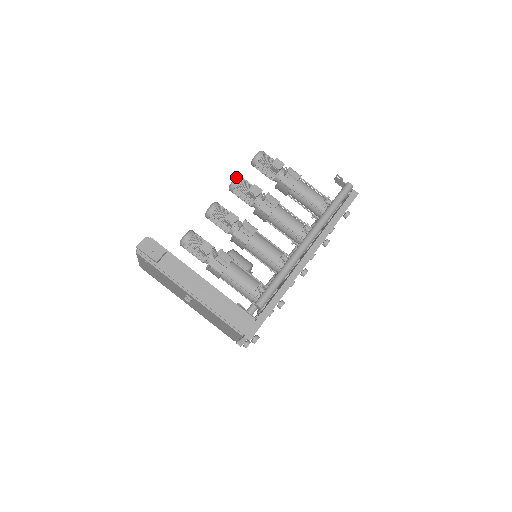
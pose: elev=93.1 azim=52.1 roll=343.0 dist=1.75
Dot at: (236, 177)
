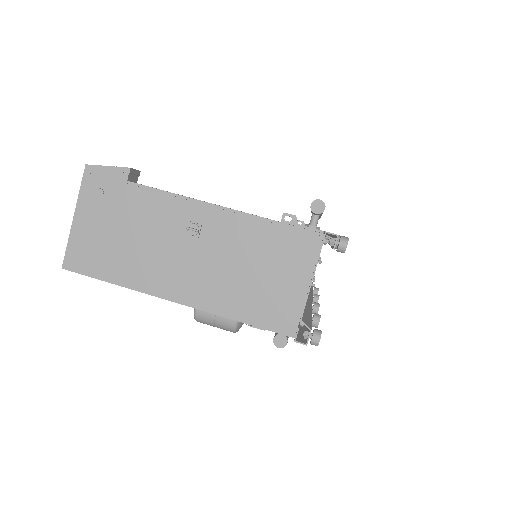
Dot at: occluded
